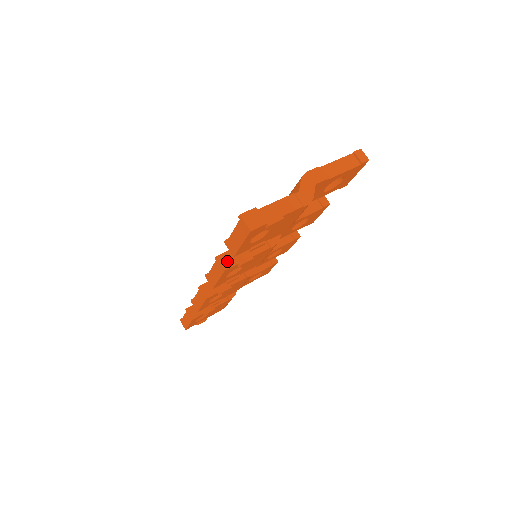
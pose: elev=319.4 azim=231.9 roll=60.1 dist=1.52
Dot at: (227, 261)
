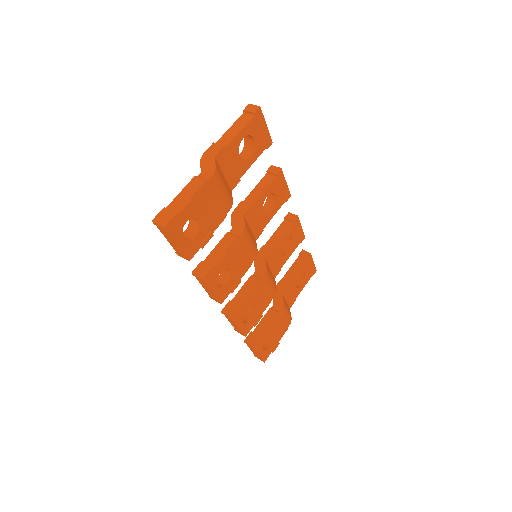
Dot at: (202, 271)
